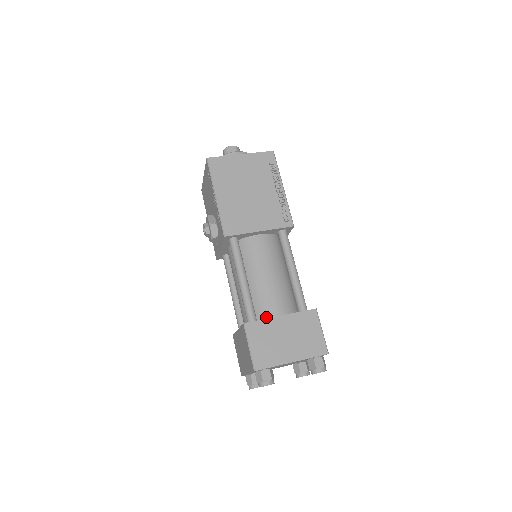
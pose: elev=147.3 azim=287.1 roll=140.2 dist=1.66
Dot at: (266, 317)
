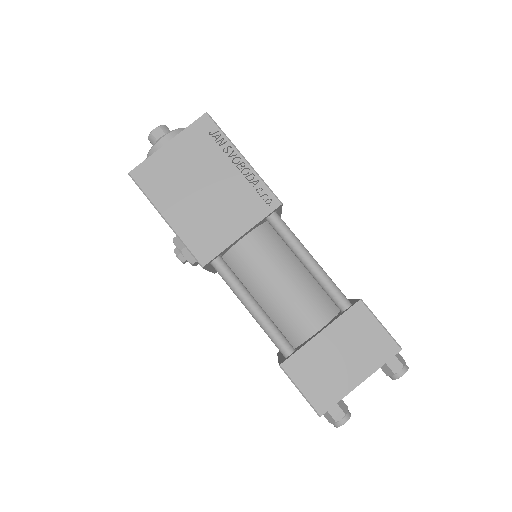
Dot at: (303, 338)
